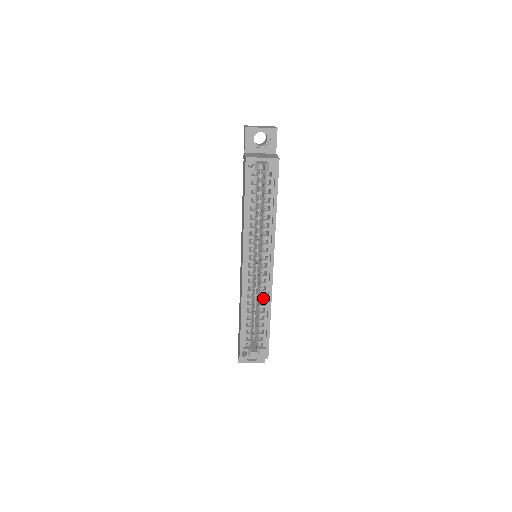
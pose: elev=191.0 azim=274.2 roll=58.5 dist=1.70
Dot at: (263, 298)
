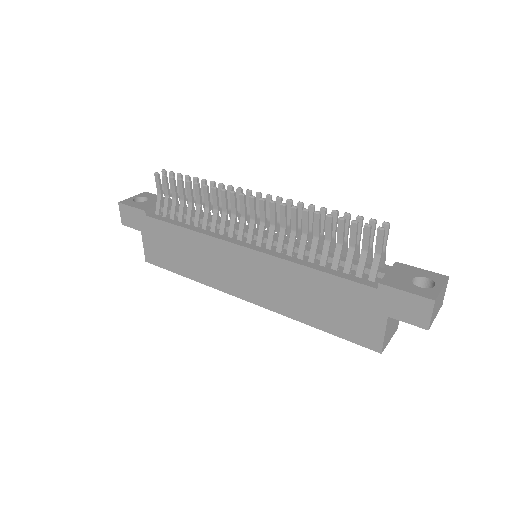
Dot at: occluded
